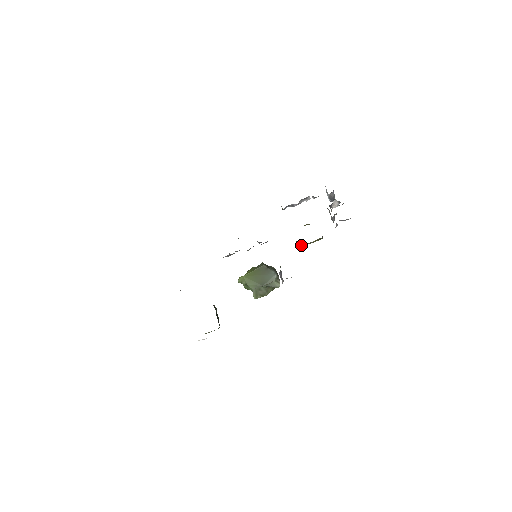
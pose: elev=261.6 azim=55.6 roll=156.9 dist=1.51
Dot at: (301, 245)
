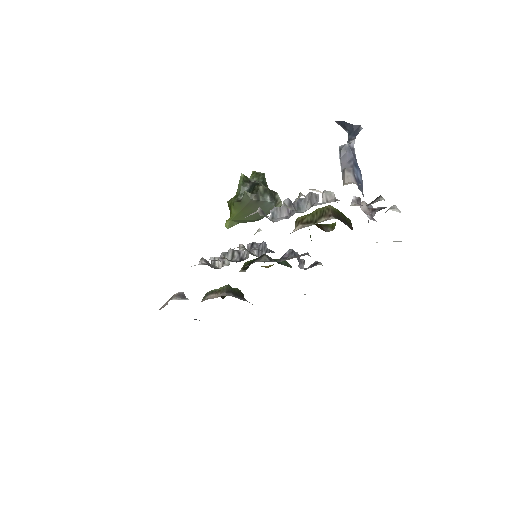
Dot at: occluded
